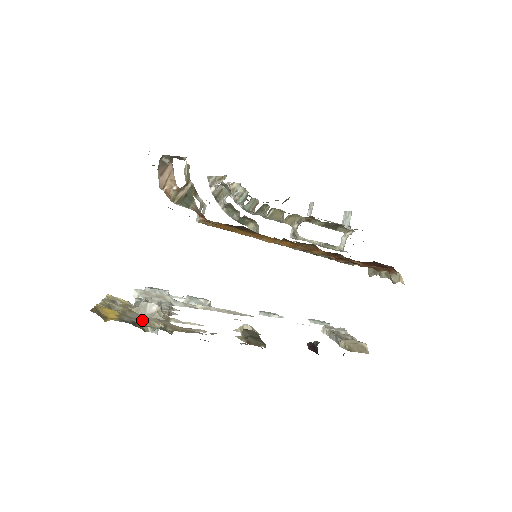
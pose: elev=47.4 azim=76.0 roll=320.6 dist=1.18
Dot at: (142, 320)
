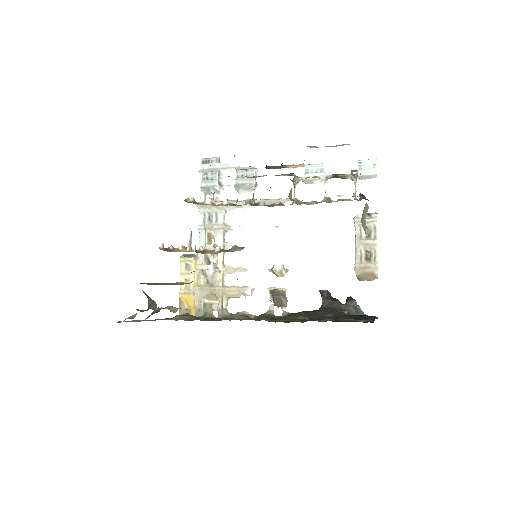
Dot at: (208, 295)
